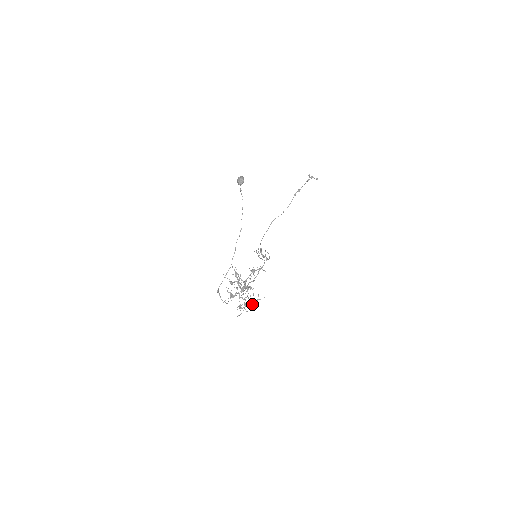
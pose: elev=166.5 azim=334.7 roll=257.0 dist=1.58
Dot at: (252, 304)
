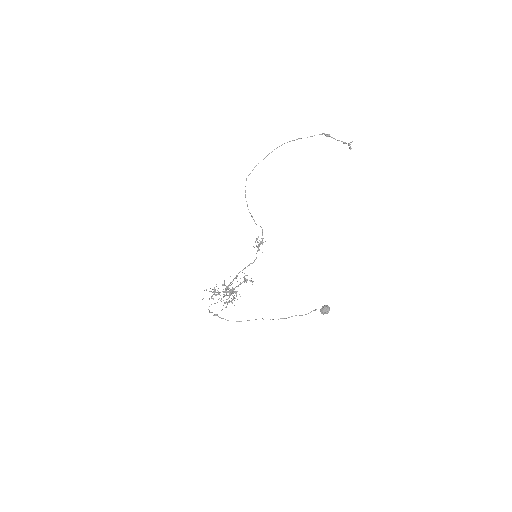
Dot at: (221, 299)
